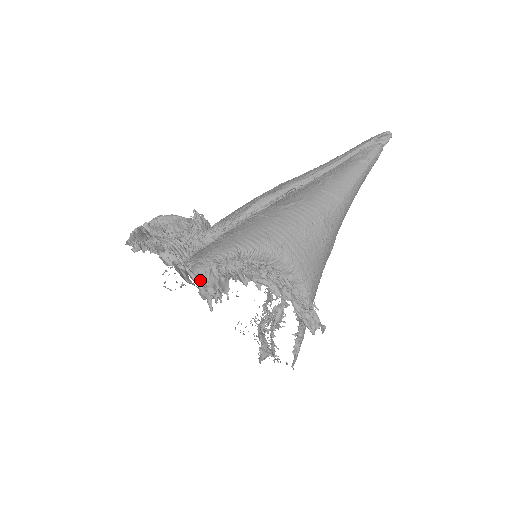
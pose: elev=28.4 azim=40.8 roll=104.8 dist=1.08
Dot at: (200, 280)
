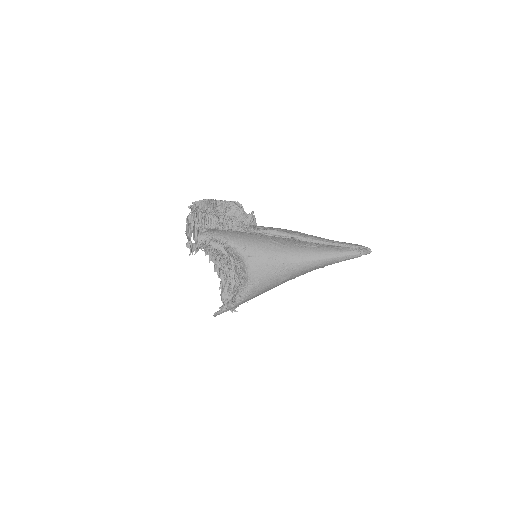
Dot at: (198, 240)
